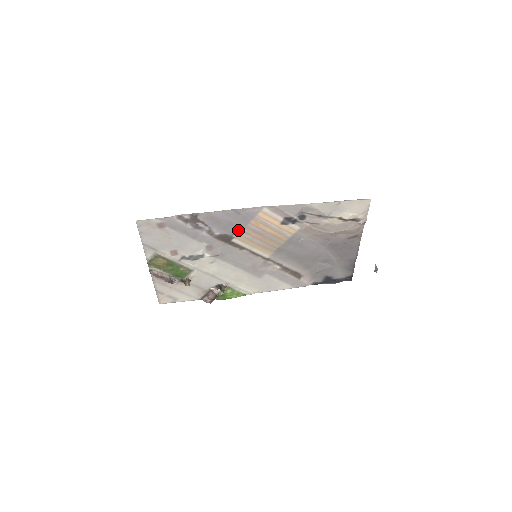
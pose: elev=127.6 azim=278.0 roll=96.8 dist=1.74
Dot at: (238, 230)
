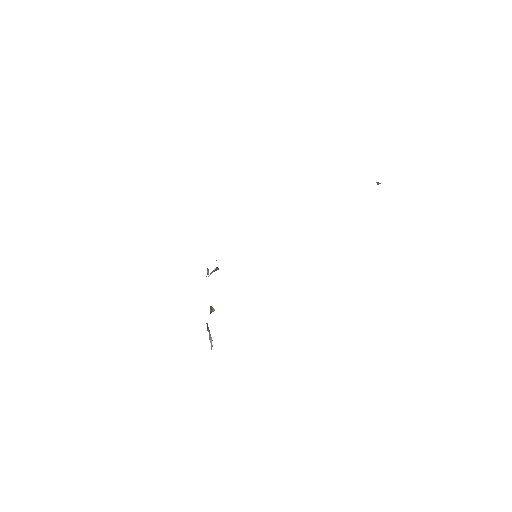
Dot at: occluded
